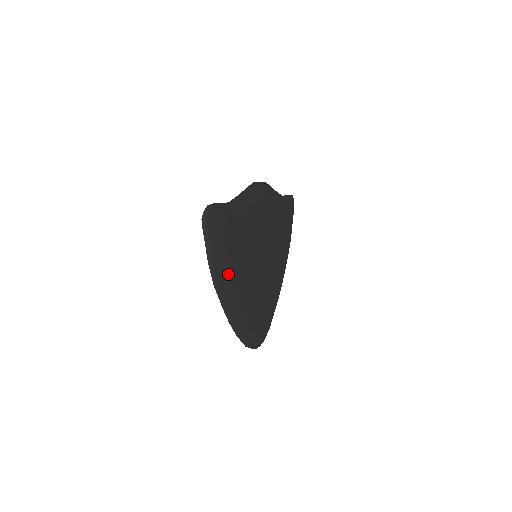
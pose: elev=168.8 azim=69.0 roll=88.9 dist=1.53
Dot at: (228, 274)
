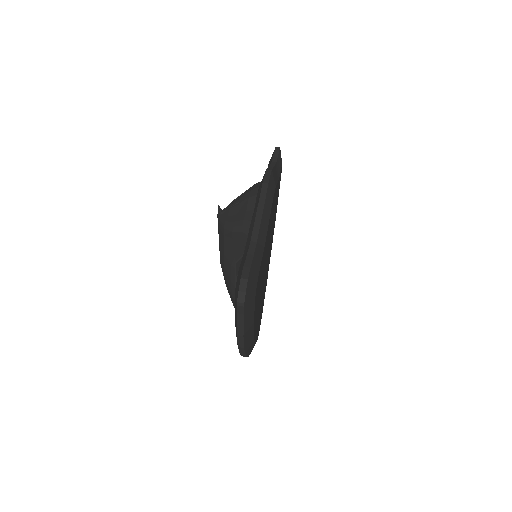
Dot at: (252, 329)
